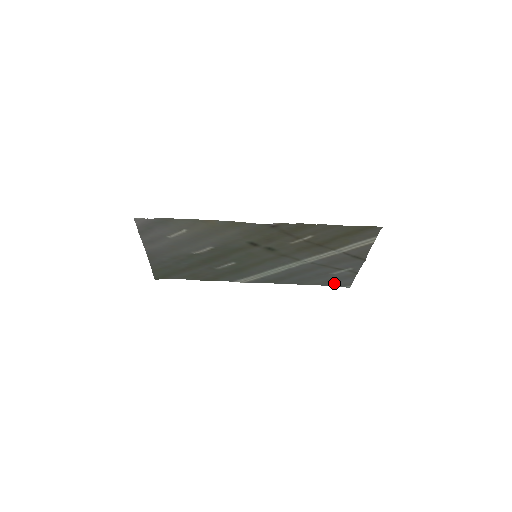
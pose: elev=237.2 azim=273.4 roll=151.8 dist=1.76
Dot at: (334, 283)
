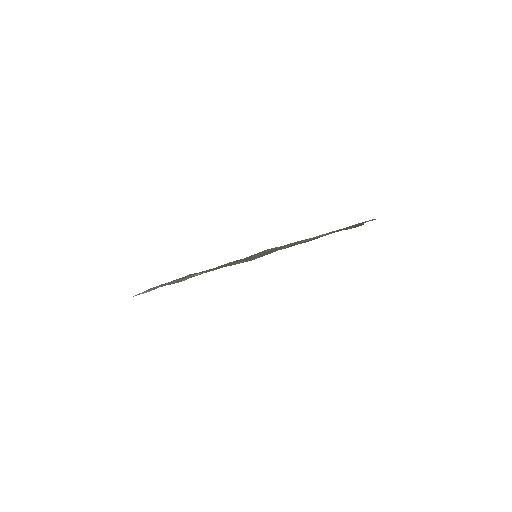
Dot at: occluded
